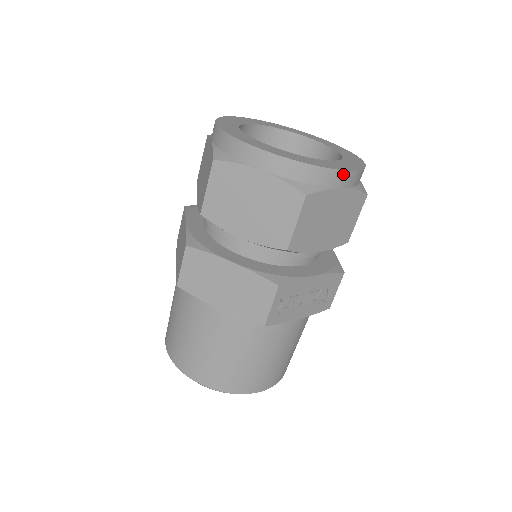
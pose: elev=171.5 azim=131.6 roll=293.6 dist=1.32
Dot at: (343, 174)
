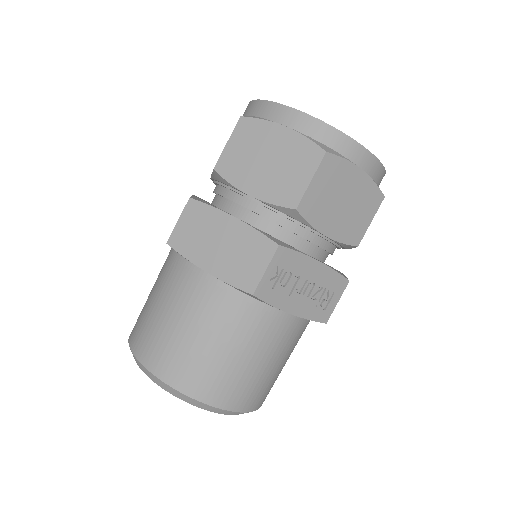
Dot at: (365, 153)
